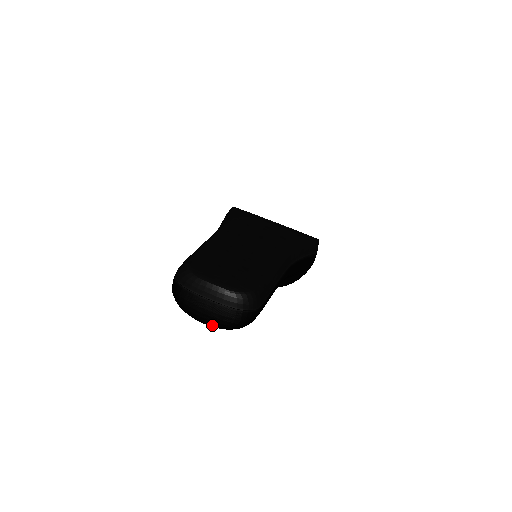
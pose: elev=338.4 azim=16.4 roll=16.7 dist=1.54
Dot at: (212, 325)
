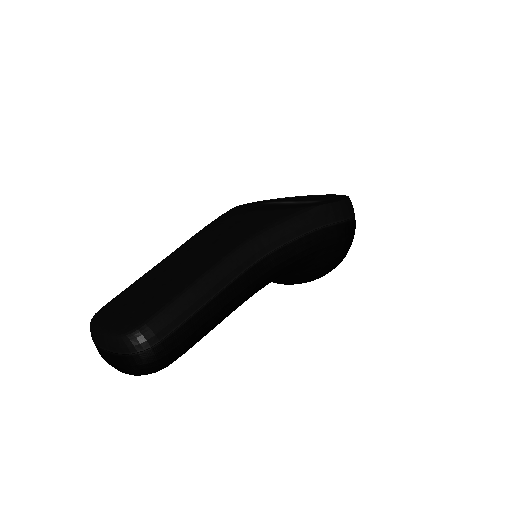
Dot at: (129, 374)
